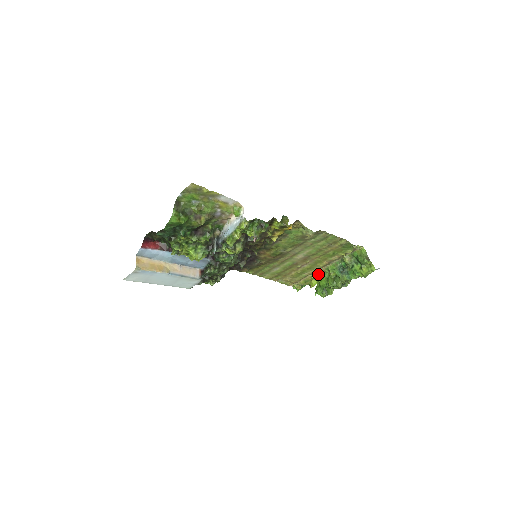
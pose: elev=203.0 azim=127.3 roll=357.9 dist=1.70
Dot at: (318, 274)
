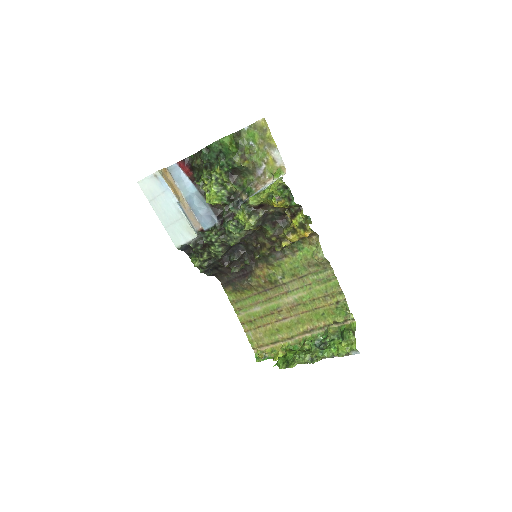
Dot at: (291, 345)
